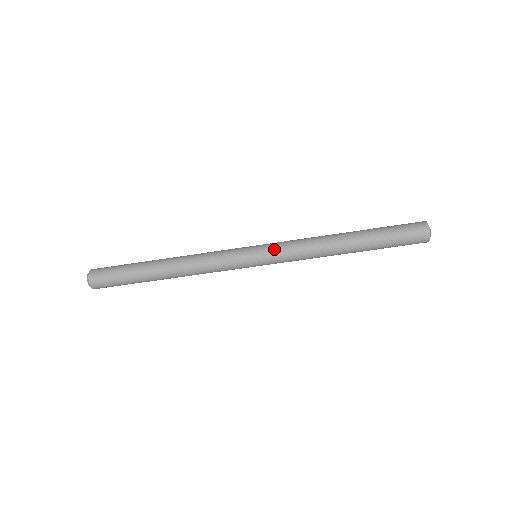
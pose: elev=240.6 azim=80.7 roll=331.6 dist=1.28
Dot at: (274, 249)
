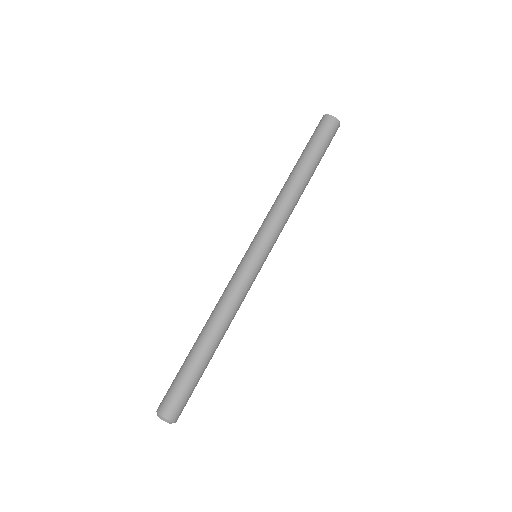
Dot at: (256, 234)
